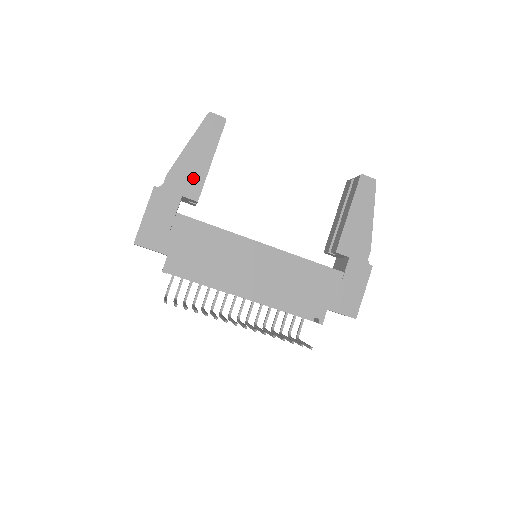
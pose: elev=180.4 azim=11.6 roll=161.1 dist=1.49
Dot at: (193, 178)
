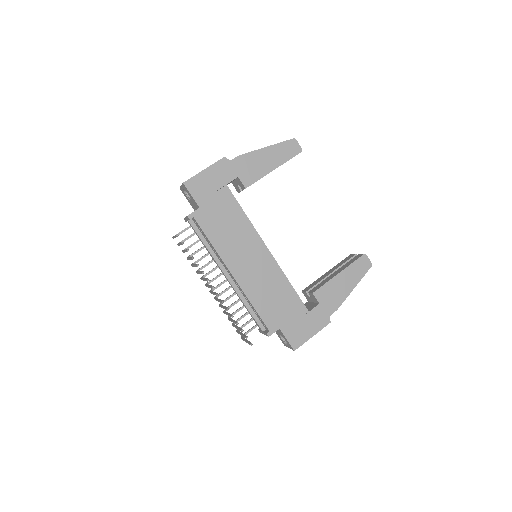
Dot at: (254, 171)
